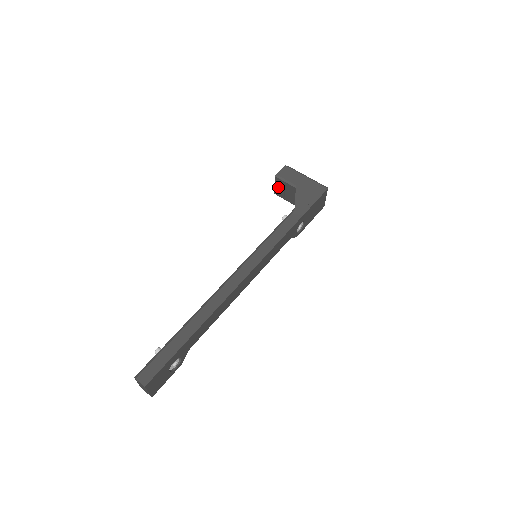
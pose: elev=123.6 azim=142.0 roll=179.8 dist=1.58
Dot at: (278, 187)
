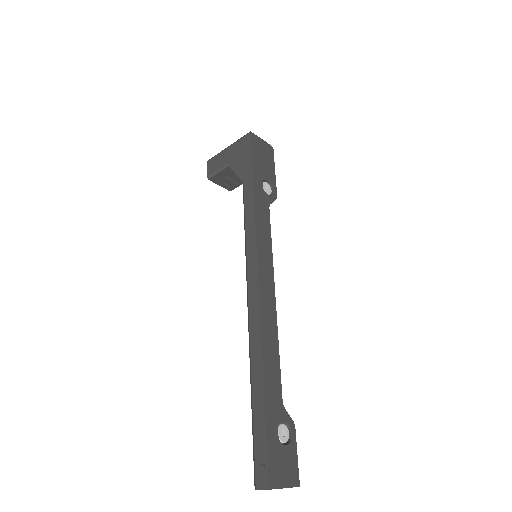
Dot at: (223, 183)
